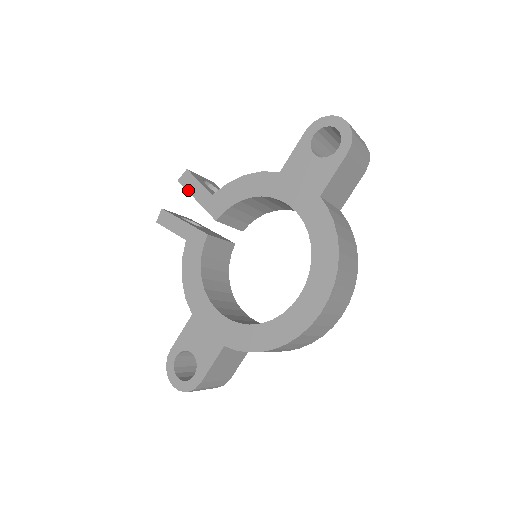
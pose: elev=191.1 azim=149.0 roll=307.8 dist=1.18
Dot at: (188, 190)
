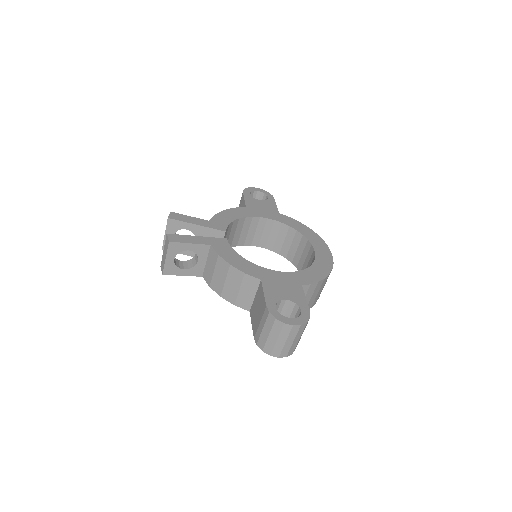
Dot at: (184, 221)
